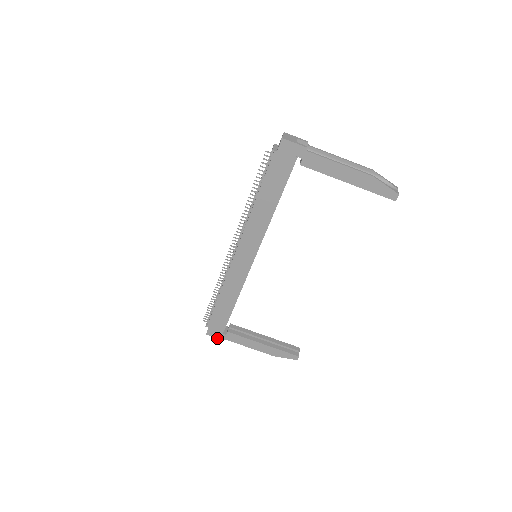
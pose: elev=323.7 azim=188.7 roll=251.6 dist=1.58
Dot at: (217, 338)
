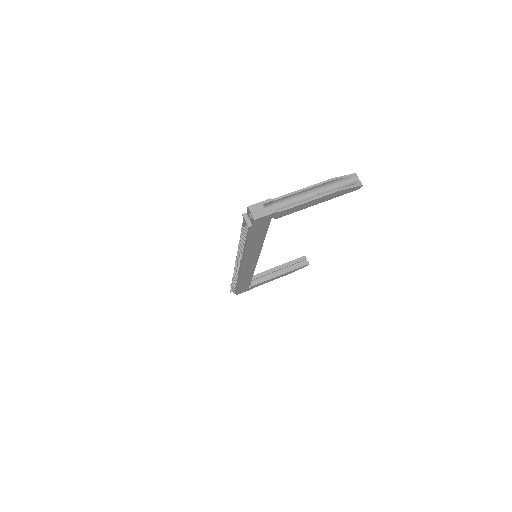
Dot at: occluded
